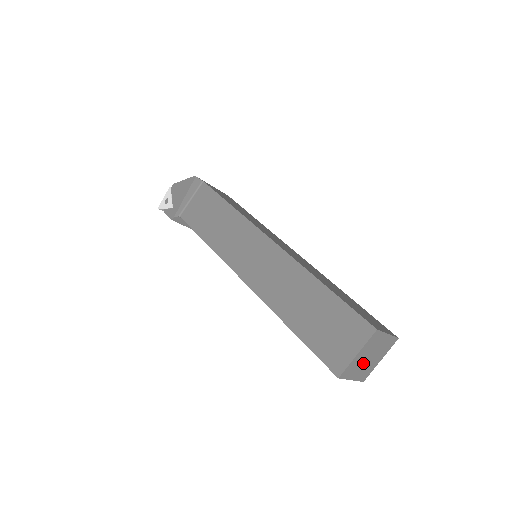
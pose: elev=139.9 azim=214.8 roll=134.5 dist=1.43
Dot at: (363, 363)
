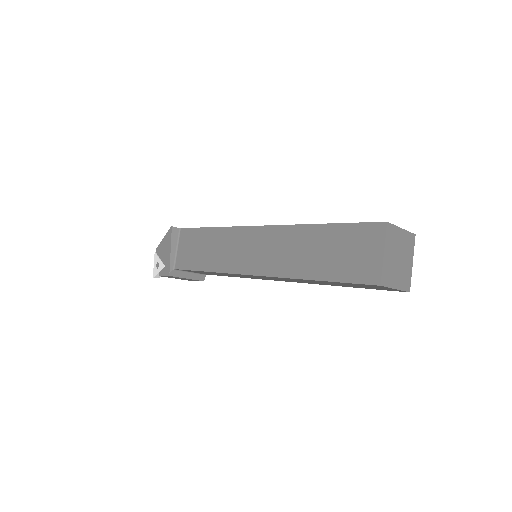
Dot at: (396, 266)
